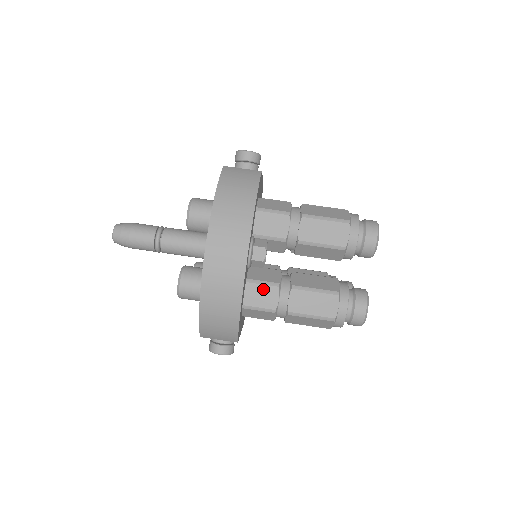
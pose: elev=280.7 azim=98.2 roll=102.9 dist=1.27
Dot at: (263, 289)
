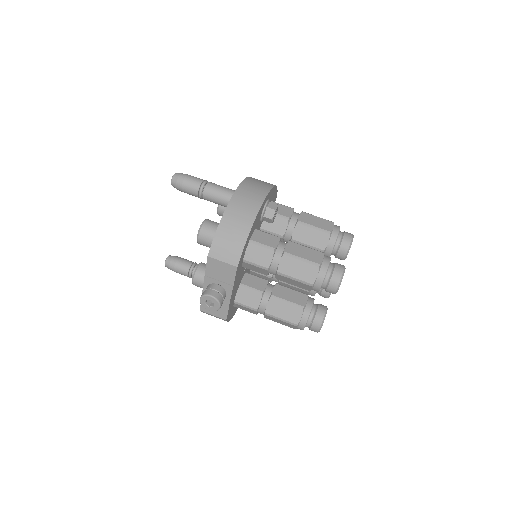
Dot at: (268, 236)
